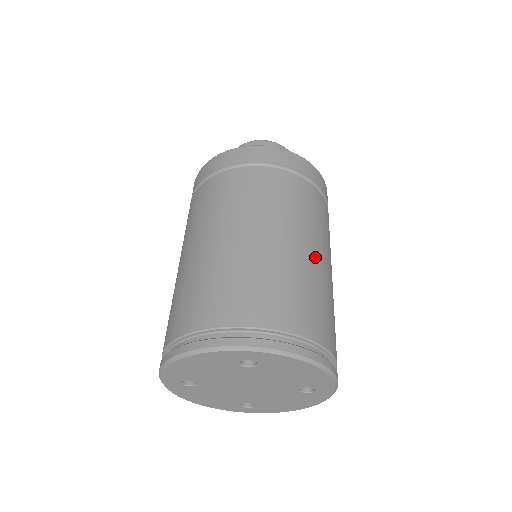
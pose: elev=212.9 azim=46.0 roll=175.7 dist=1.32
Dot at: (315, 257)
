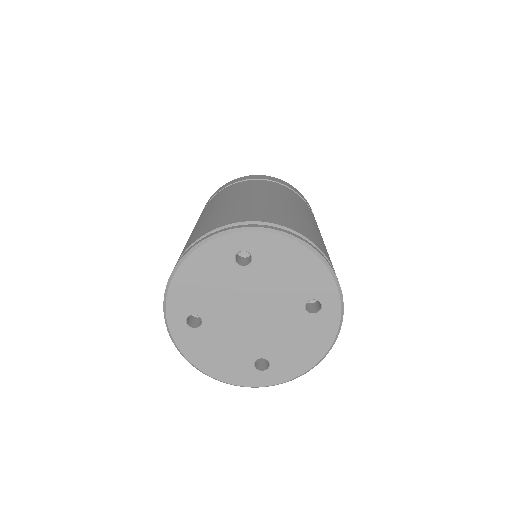
Dot at: (300, 212)
